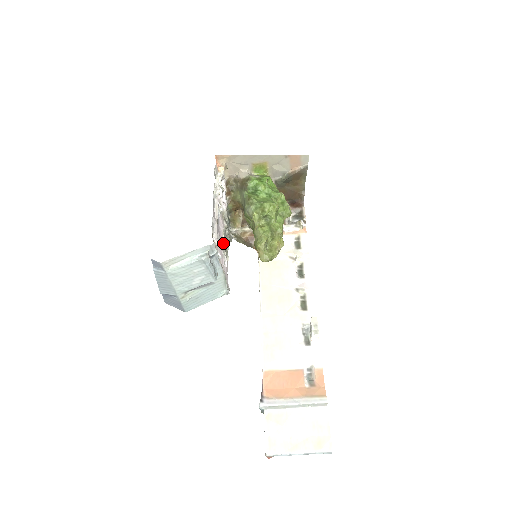
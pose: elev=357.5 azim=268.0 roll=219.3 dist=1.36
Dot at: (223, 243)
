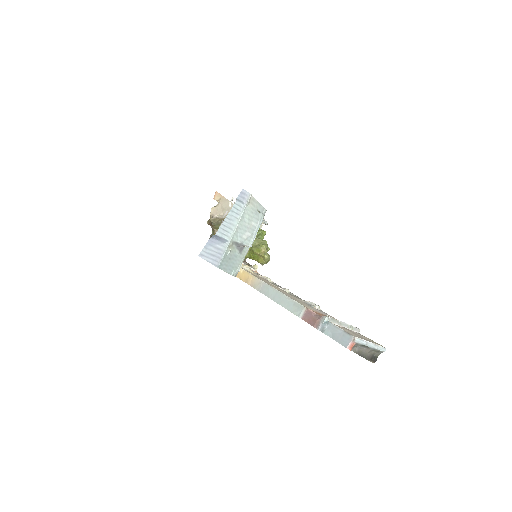
Dot at: occluded
